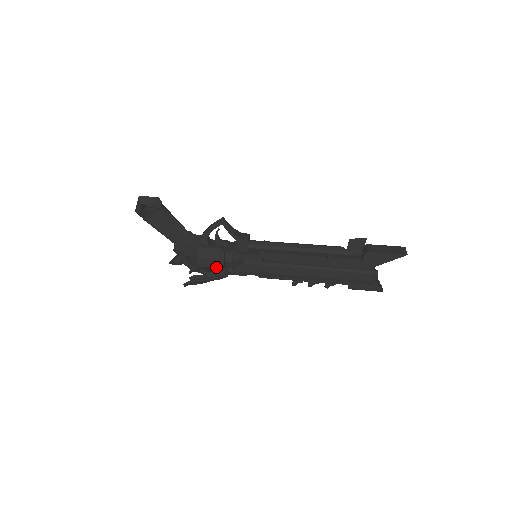
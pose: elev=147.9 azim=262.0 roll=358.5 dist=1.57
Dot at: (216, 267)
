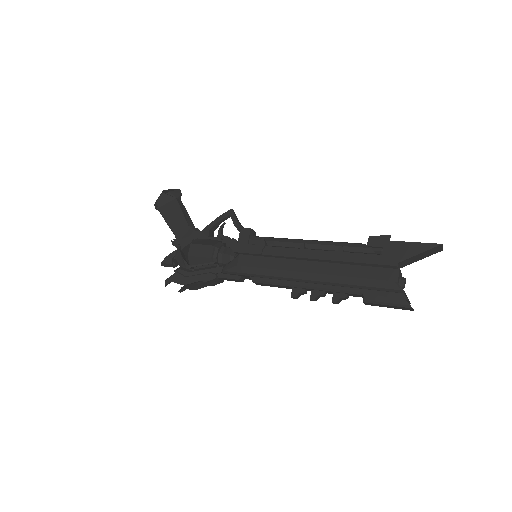
Dot at: (207, 257)
